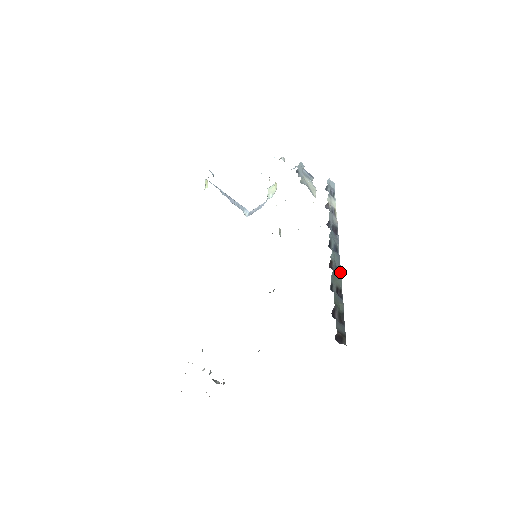
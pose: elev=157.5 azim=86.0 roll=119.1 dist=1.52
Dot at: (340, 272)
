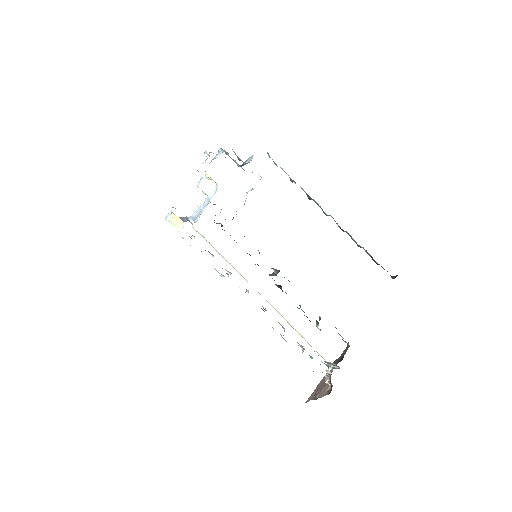
Dot at: occluded
